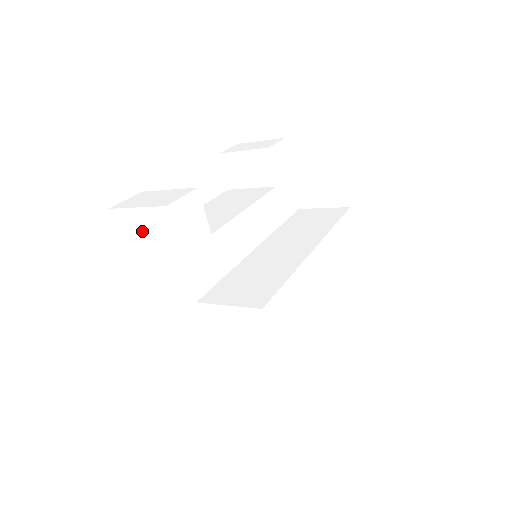
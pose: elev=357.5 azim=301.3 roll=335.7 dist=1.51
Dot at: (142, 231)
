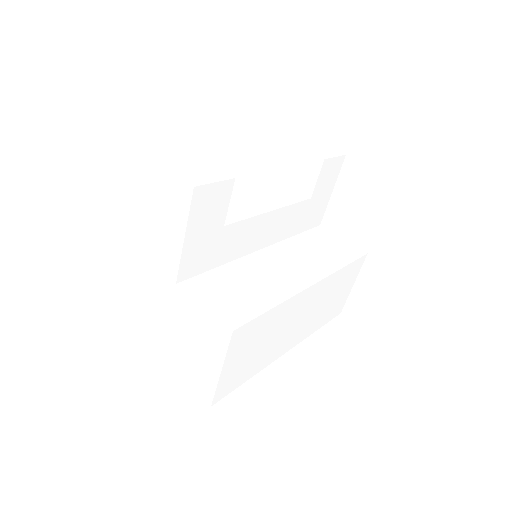
Dot at: (159, 192)
